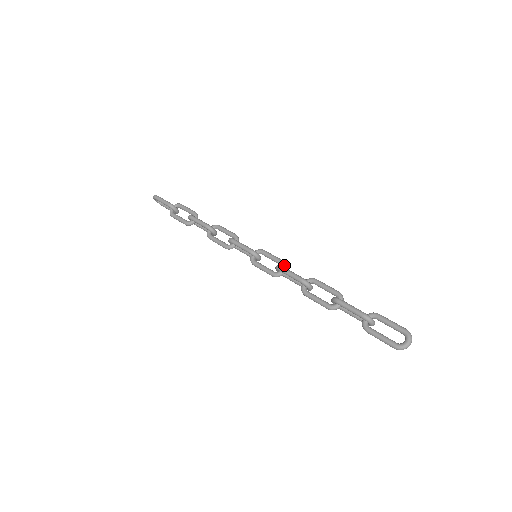
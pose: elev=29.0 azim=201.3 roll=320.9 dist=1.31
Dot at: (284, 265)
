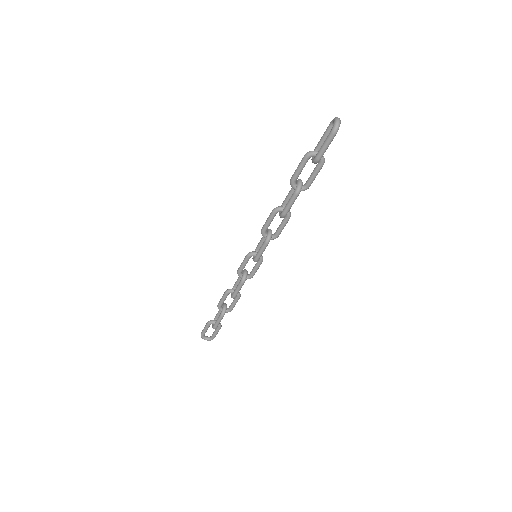
Dot at: (267, 230)
